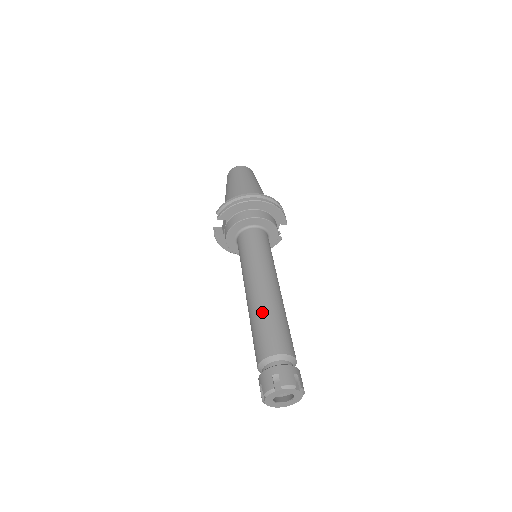
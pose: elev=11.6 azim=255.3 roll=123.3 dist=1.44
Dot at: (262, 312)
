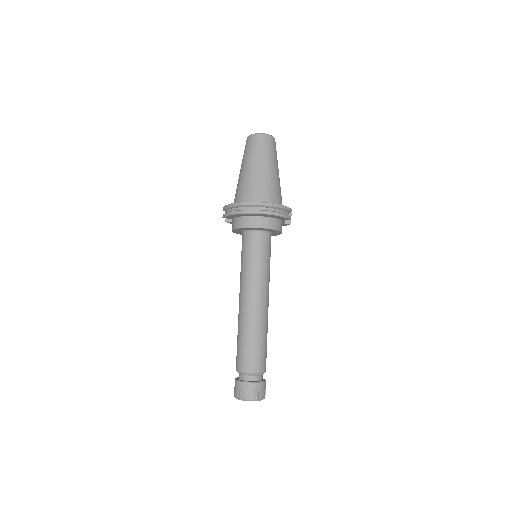
Dot at: (243, 330)
